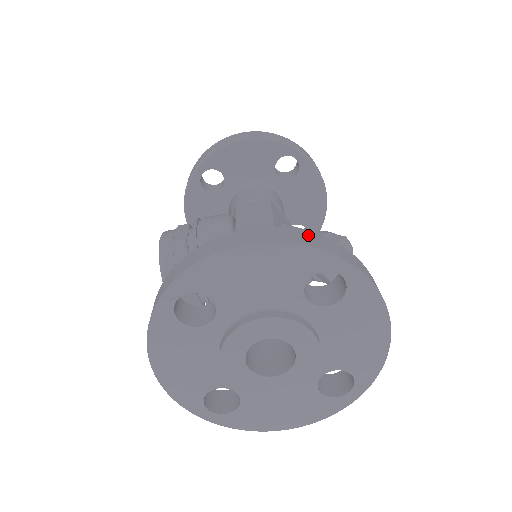
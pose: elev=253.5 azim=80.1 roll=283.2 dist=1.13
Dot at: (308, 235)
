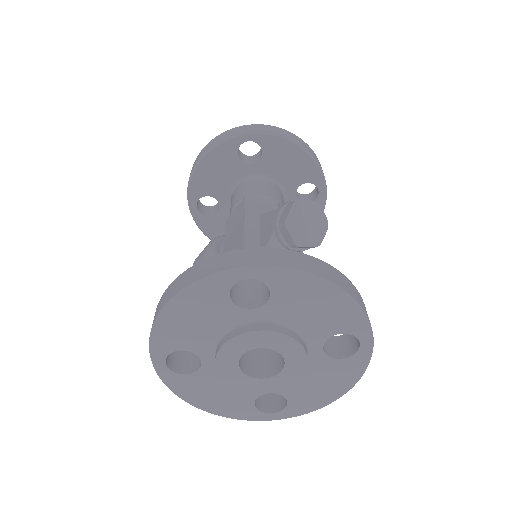
Dot at: (206, 264)
